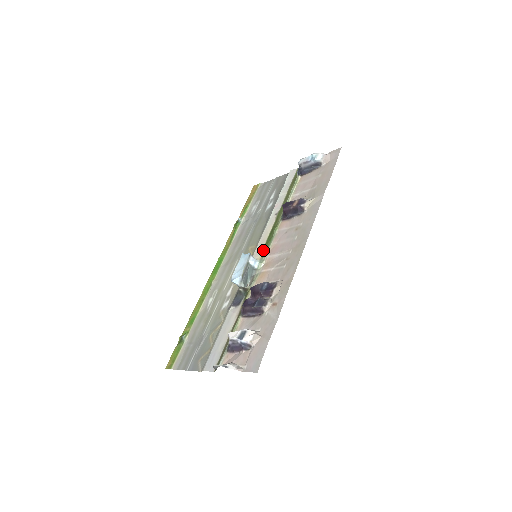
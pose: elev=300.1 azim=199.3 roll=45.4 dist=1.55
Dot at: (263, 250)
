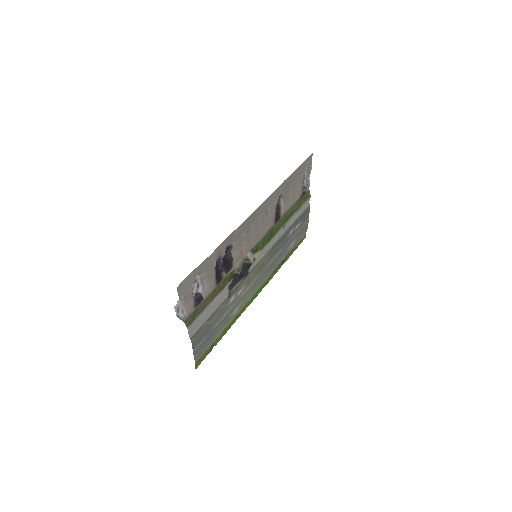
Dot at: (261, 249)
